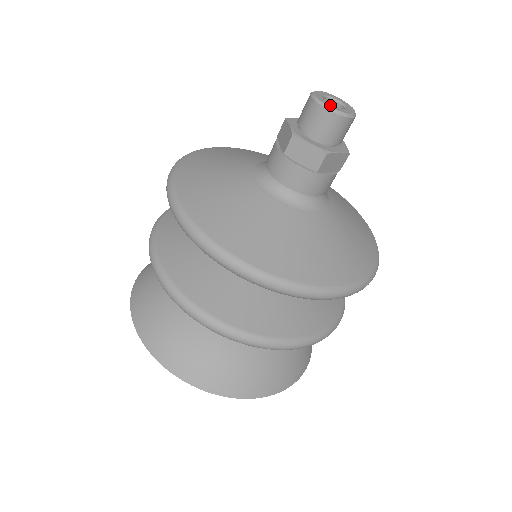
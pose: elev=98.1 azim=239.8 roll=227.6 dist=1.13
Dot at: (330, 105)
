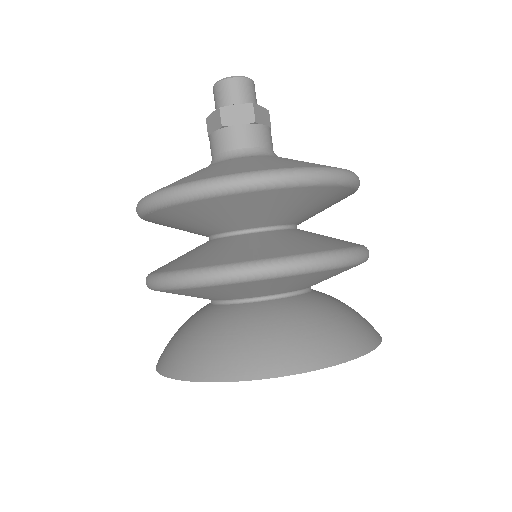
Dot at: (232, 78)
